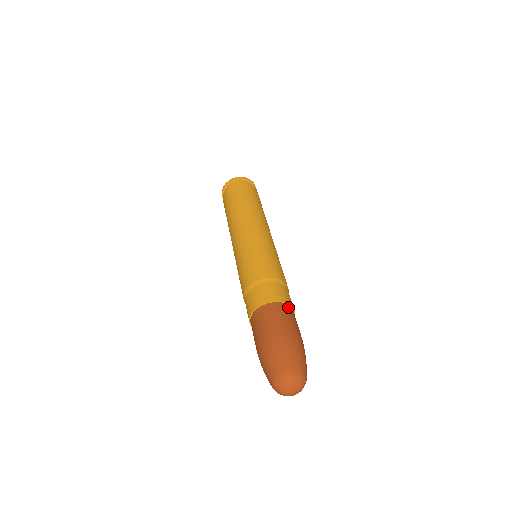
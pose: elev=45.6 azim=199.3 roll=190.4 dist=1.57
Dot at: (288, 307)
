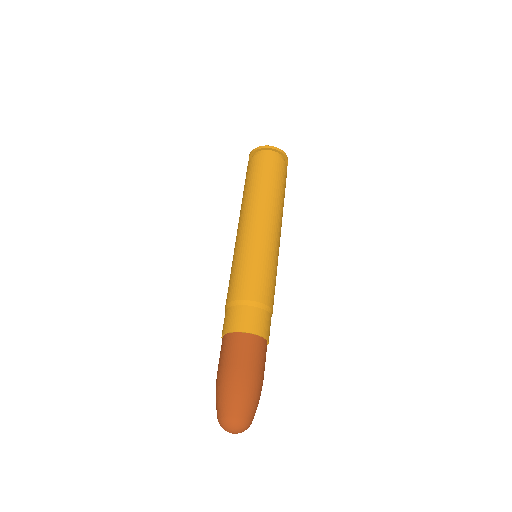
Dot at: occluded
